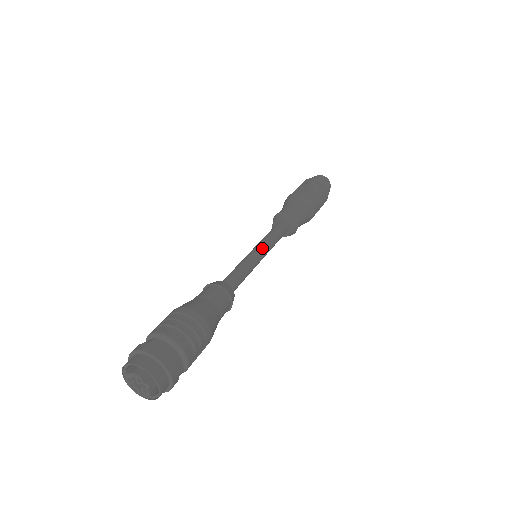
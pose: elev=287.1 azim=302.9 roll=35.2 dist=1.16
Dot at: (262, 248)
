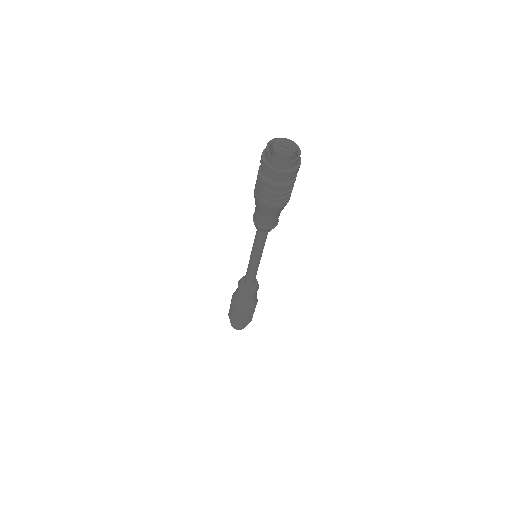
Dot at: occluded
